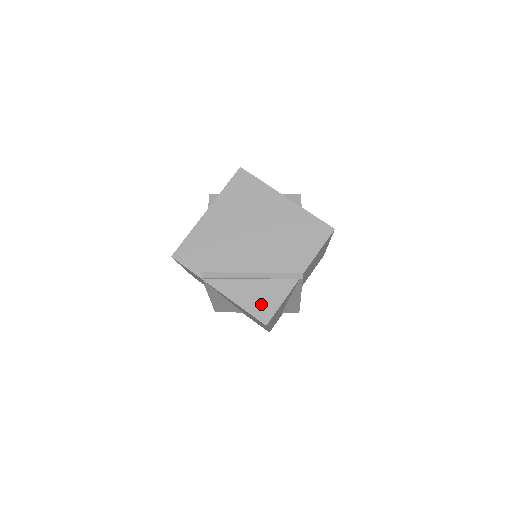
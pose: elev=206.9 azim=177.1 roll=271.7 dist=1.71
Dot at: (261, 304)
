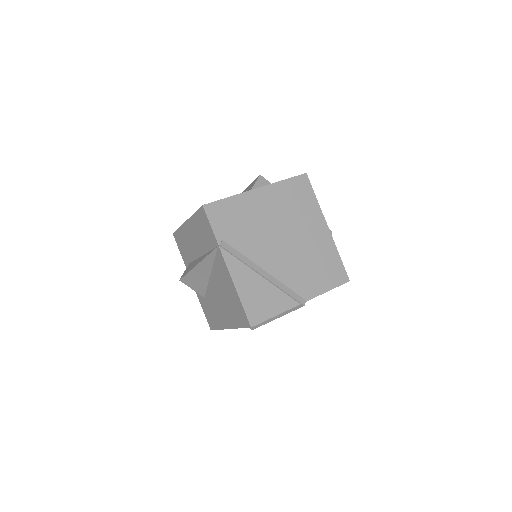
Dot at: (258, 305)
